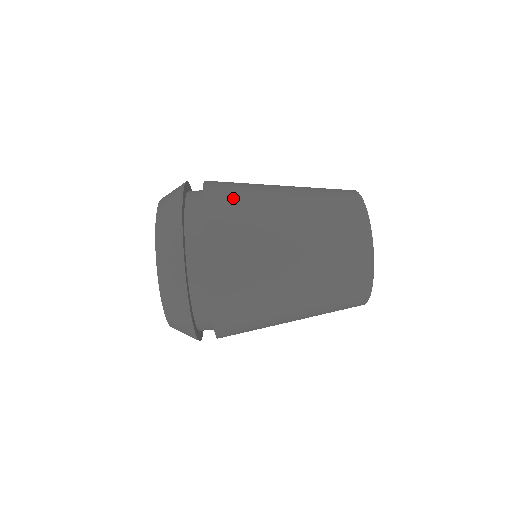
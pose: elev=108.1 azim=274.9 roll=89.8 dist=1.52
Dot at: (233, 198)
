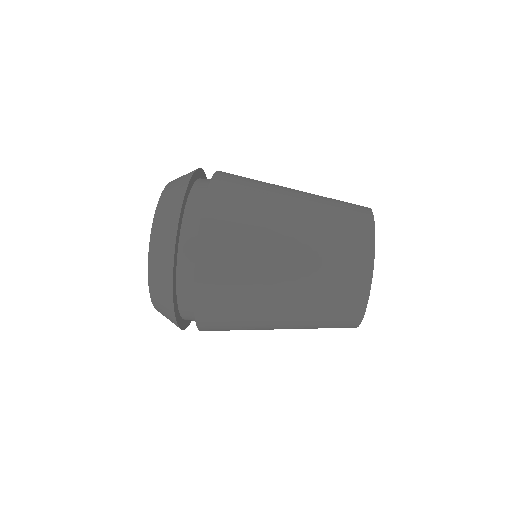
Dot at: occluded
